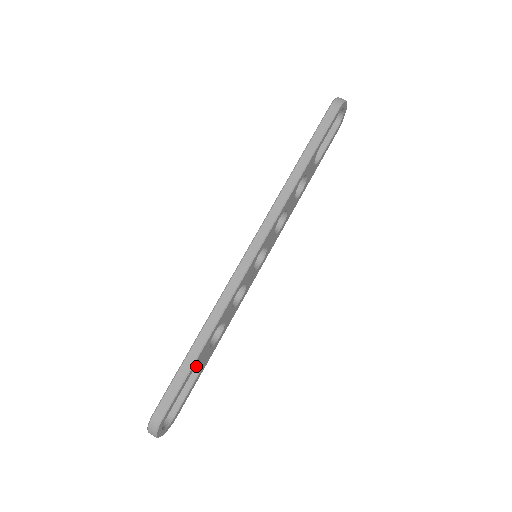
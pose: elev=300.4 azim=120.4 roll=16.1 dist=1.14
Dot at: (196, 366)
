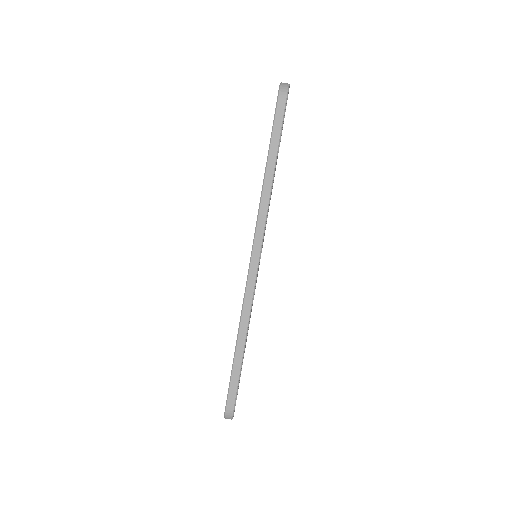
Dot at: occluded
